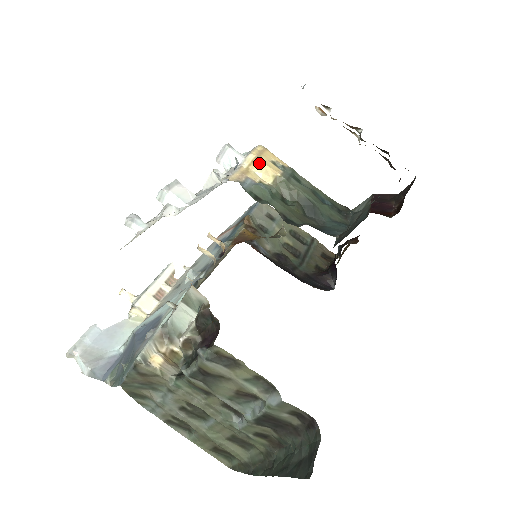
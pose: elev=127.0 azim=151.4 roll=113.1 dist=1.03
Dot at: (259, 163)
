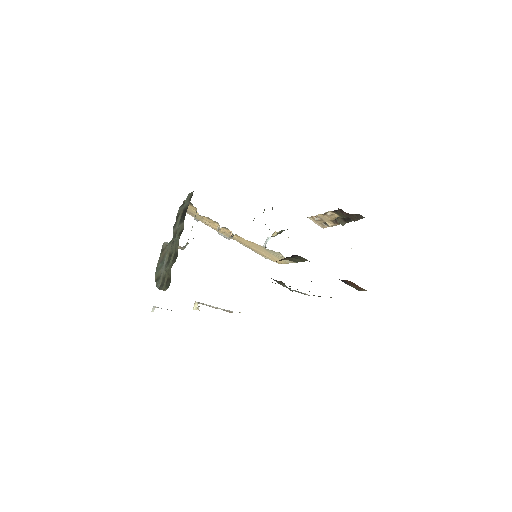
Dot at: (276, 233)
